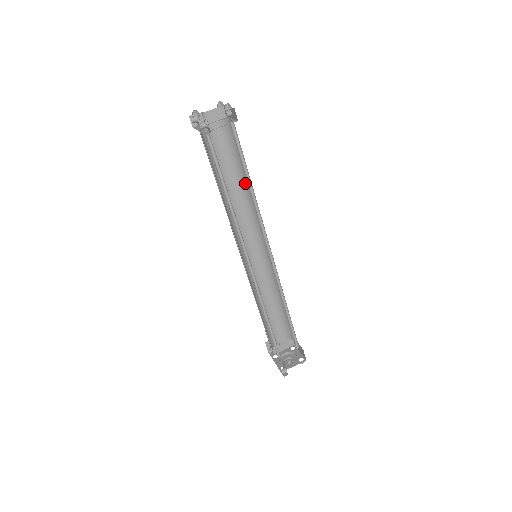
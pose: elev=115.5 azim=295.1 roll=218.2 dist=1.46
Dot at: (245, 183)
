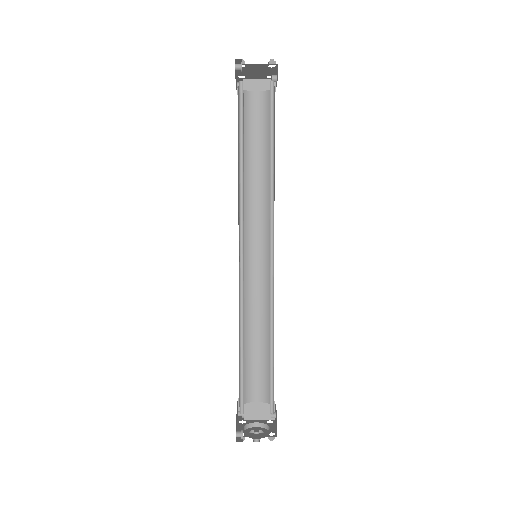
Dot at: occluded
